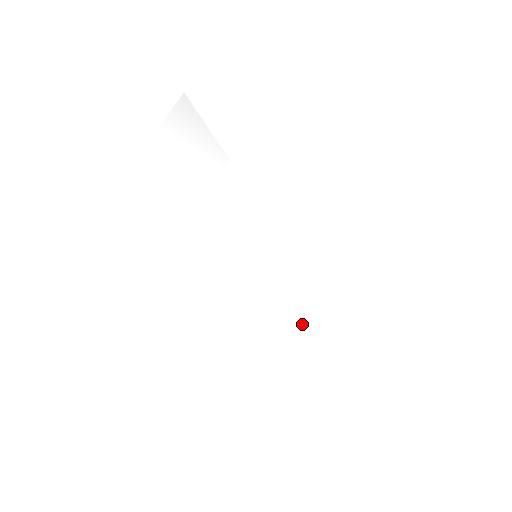
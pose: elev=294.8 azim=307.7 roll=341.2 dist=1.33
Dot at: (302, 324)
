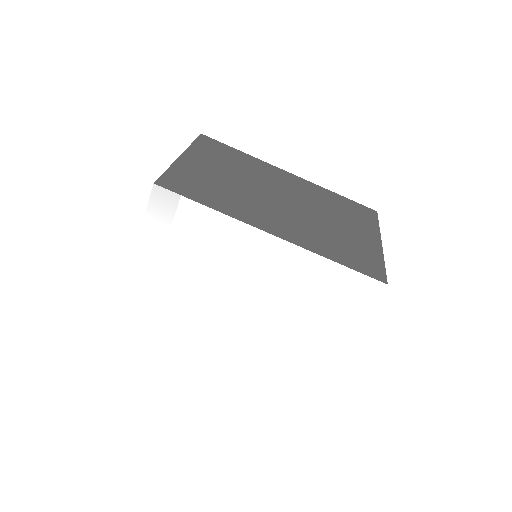
Dot at: (306, 342)
